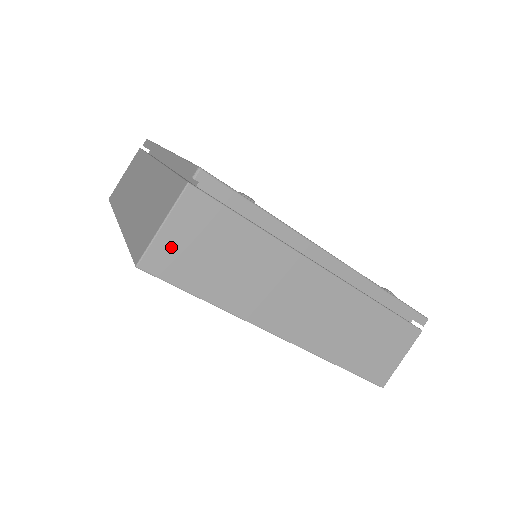
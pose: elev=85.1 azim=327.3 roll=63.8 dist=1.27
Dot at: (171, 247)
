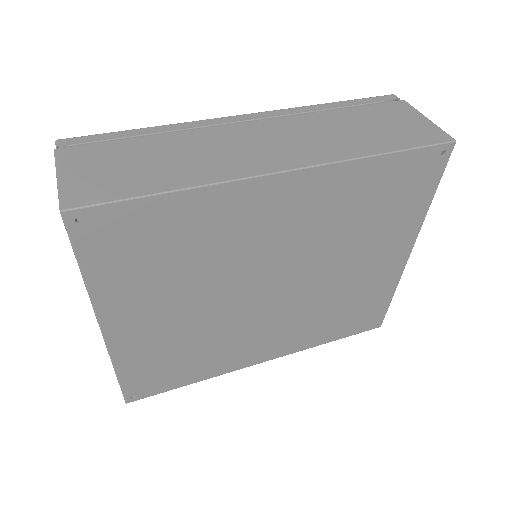
Dot at: (82, 183)
